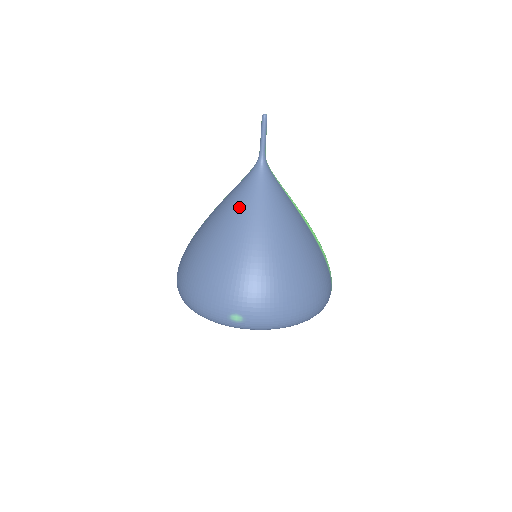
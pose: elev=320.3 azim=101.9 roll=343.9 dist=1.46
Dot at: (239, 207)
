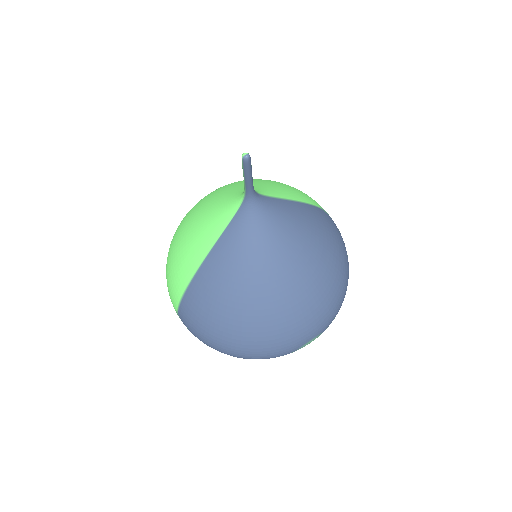
Dot at: (261, 265)
